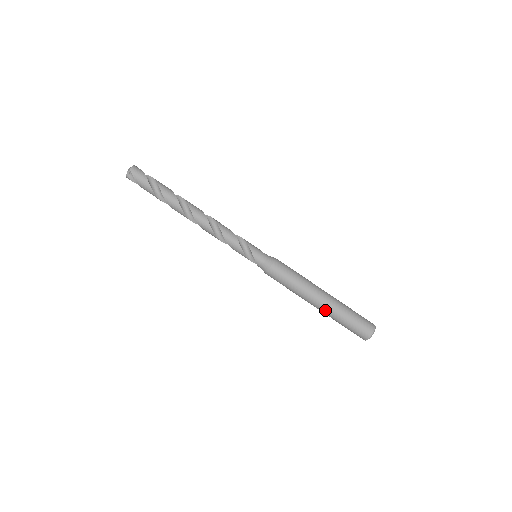
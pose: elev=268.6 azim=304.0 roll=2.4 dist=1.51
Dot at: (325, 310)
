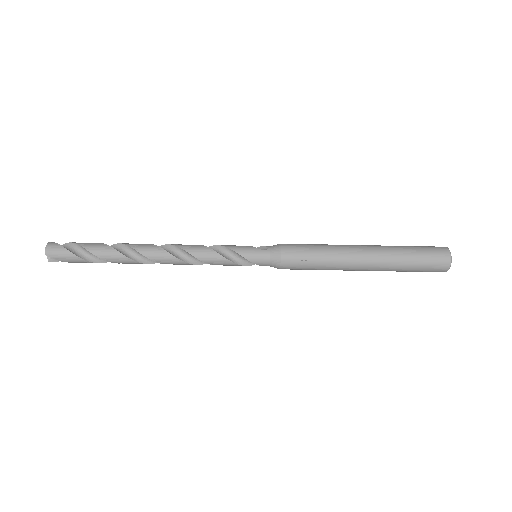
Dot at: (375, 270)
